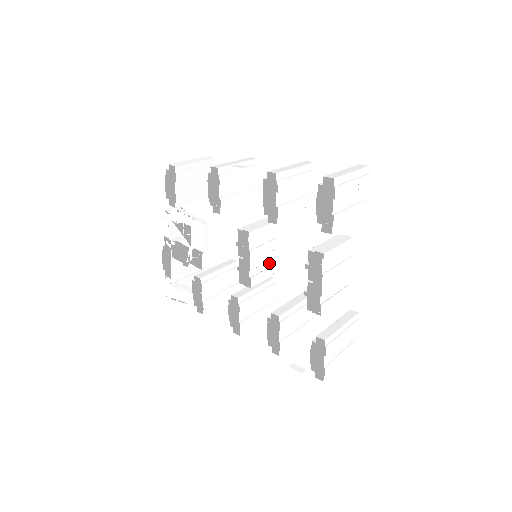
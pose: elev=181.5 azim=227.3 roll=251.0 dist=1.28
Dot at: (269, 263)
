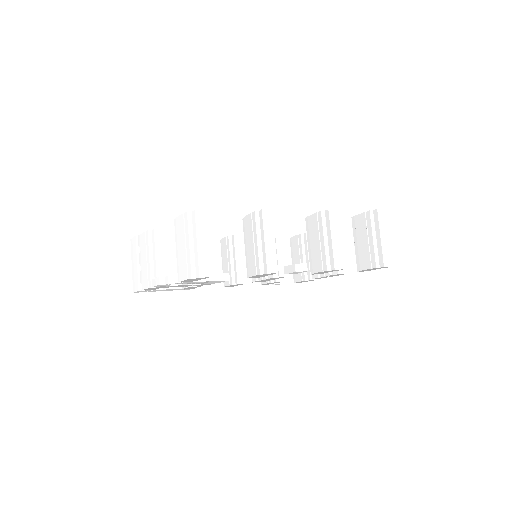
Dot at: occluded
